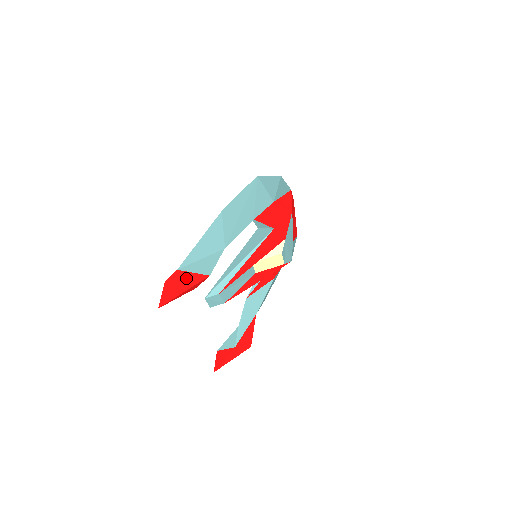
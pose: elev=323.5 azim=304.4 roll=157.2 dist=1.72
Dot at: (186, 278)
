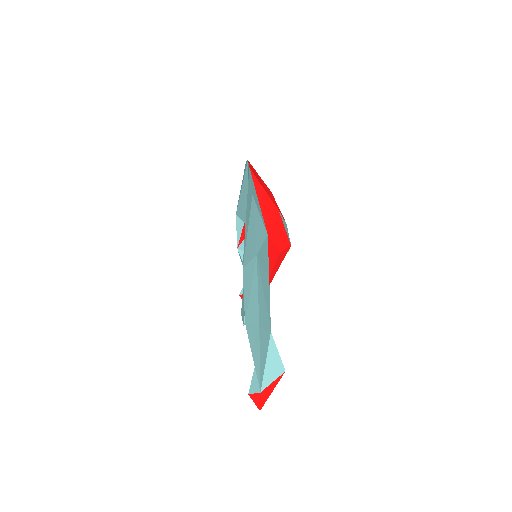
Dot at: (269, 388)
